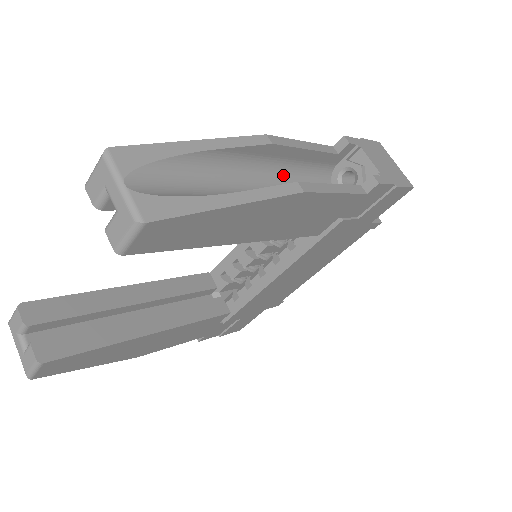
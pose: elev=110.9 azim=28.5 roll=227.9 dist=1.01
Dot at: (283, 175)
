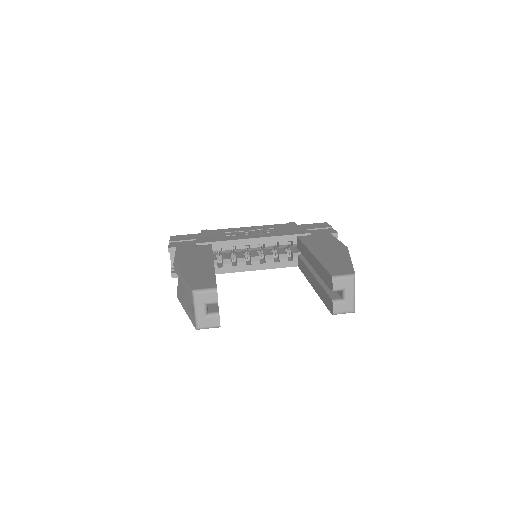
Dot at: occluded
